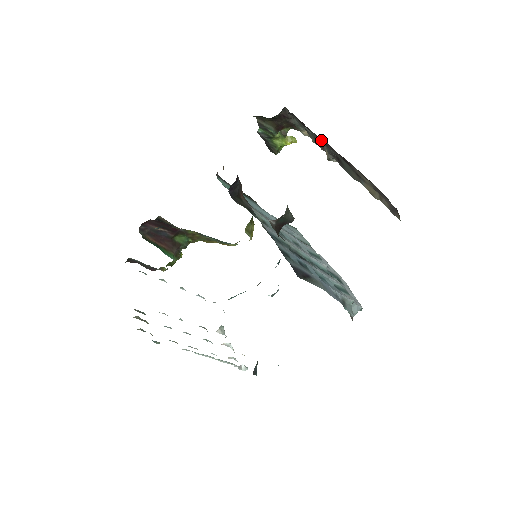
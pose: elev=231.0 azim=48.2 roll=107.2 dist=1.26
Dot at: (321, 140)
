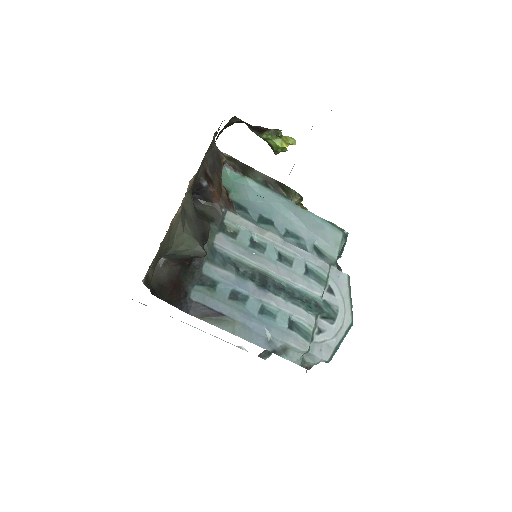
Dot at: occluded
